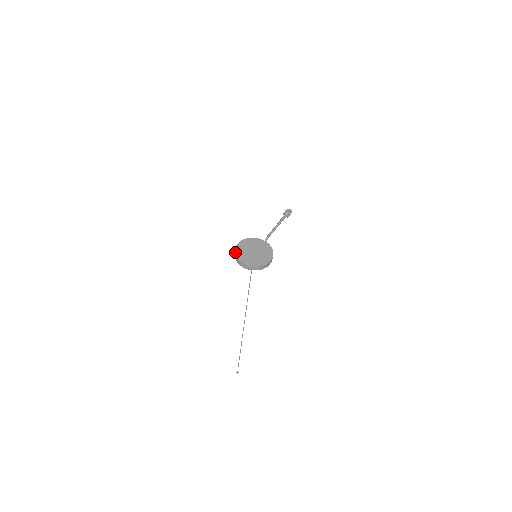
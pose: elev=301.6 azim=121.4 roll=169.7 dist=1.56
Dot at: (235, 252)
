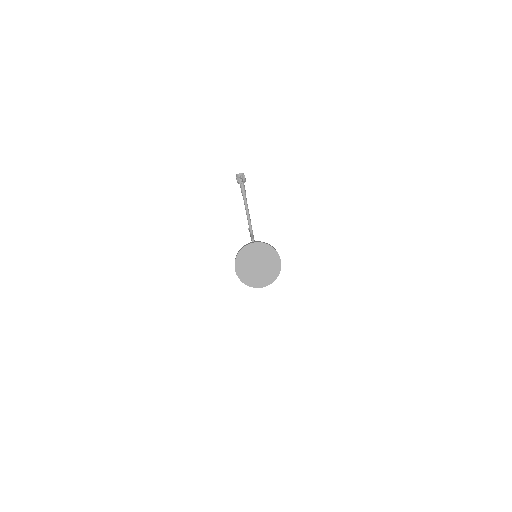
Dot at: (242, 282)
